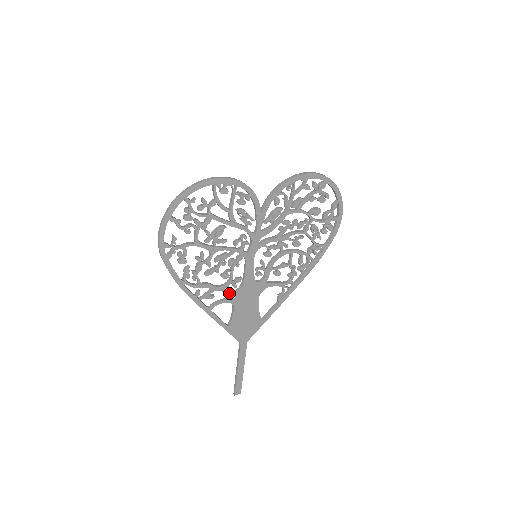
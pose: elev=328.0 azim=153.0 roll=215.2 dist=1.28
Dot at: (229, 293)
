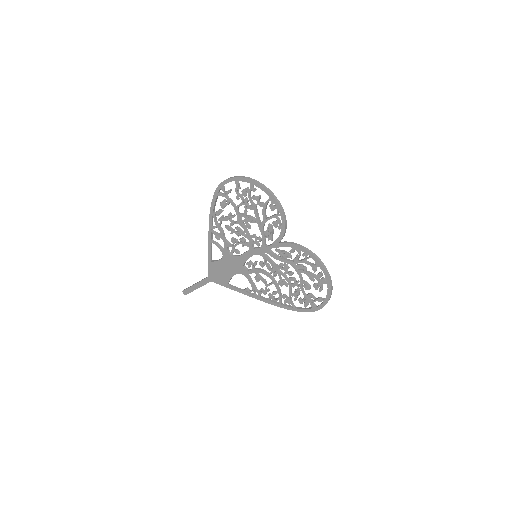
Dot at: (227, 250)
